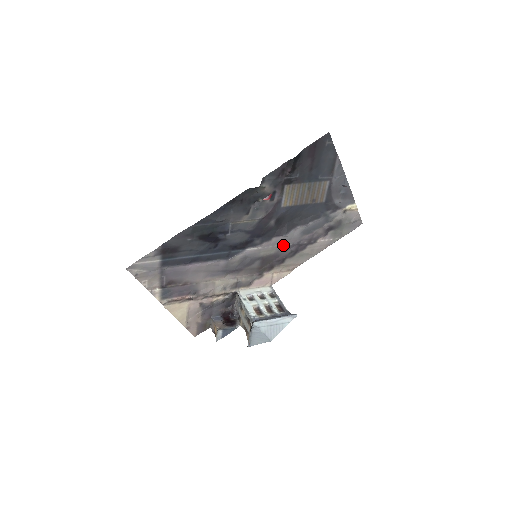
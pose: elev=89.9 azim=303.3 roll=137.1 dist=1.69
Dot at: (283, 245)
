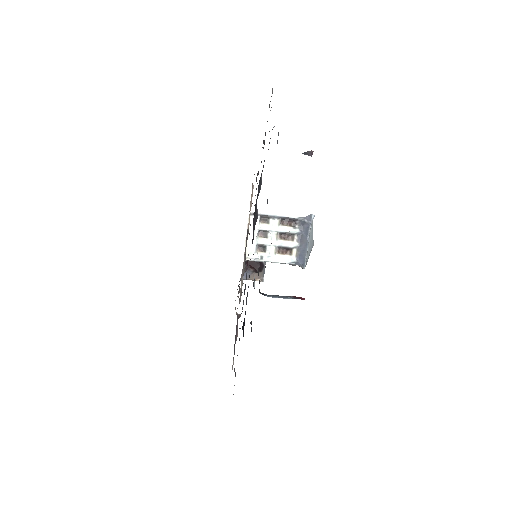
Dot at: occluded
